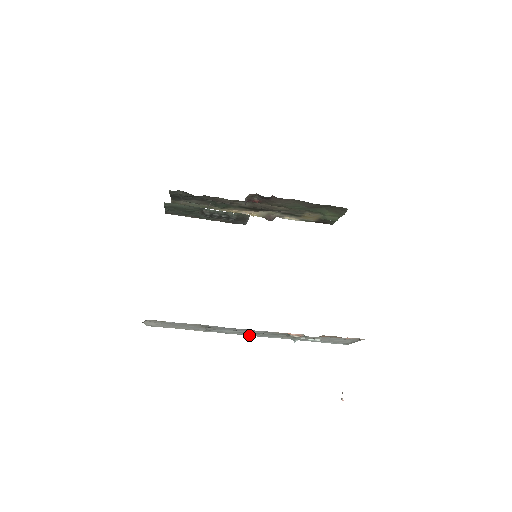
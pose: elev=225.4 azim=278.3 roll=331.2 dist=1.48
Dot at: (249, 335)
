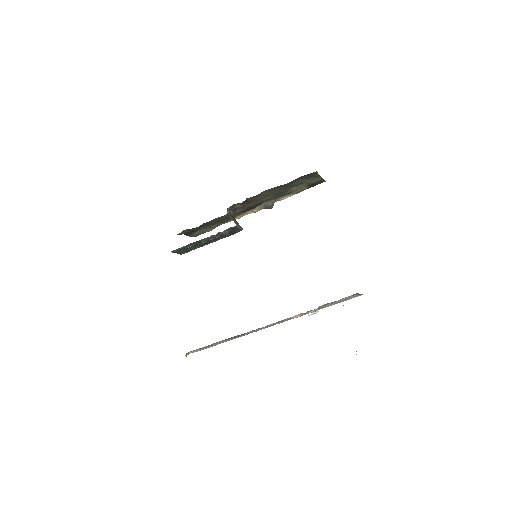
Dot at: occluded
